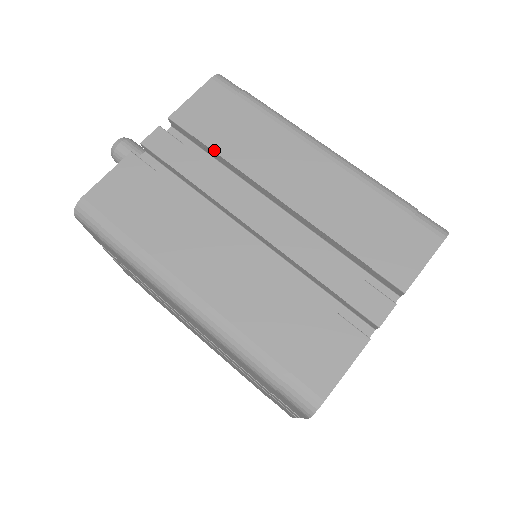
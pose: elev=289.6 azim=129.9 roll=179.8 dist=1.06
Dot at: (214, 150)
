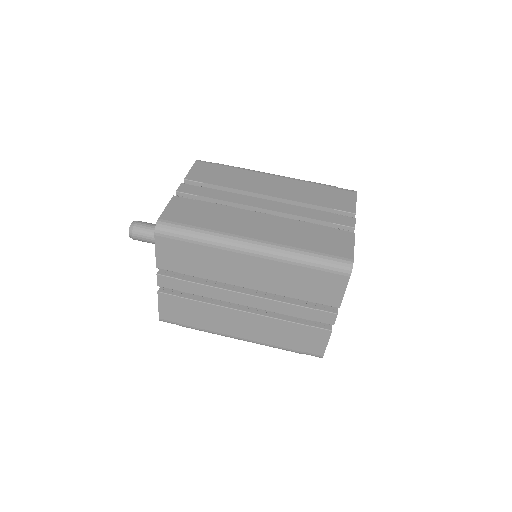
Dot at: (220, 185)
